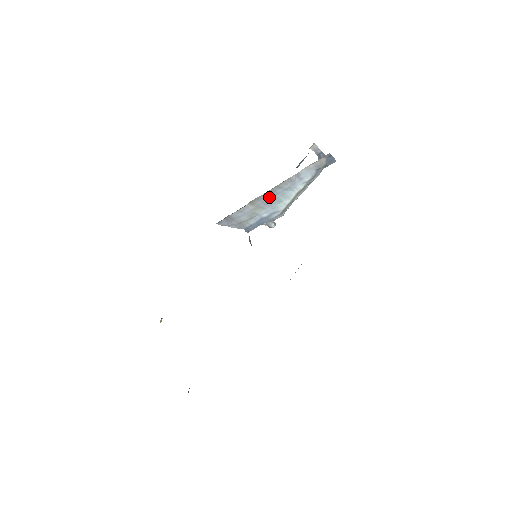
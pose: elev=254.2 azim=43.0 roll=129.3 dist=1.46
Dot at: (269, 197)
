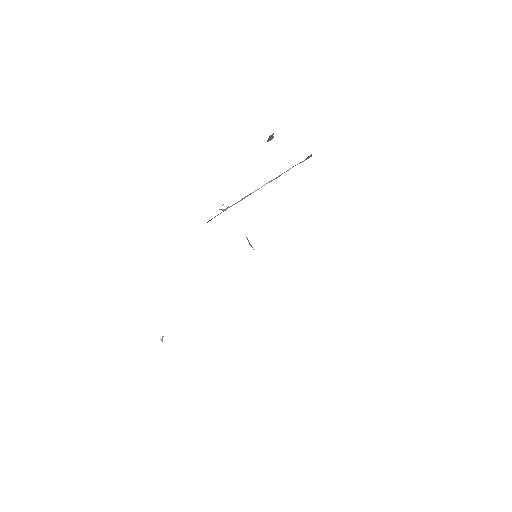
Dot at: occluded
